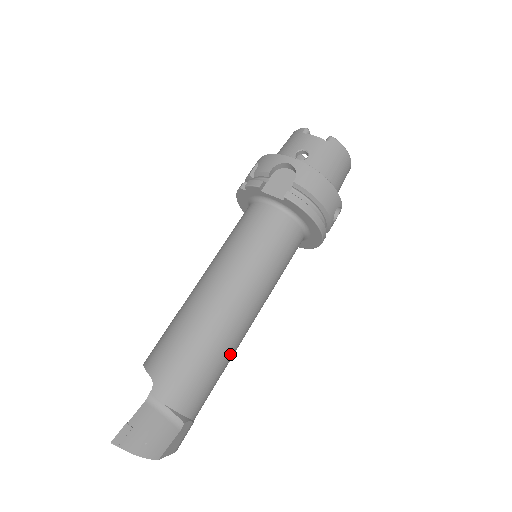
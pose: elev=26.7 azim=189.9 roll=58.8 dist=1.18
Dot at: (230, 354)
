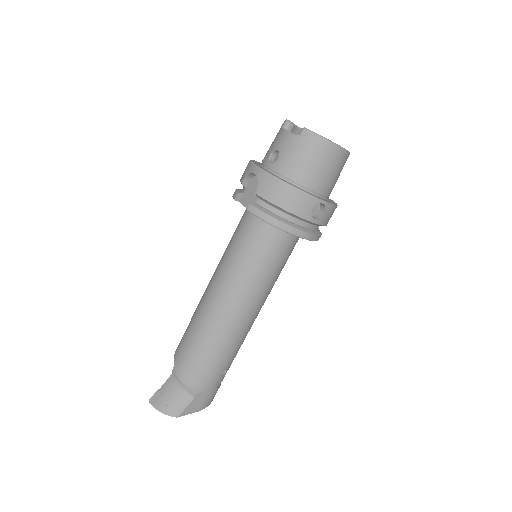
Dot at: (230, 344)
